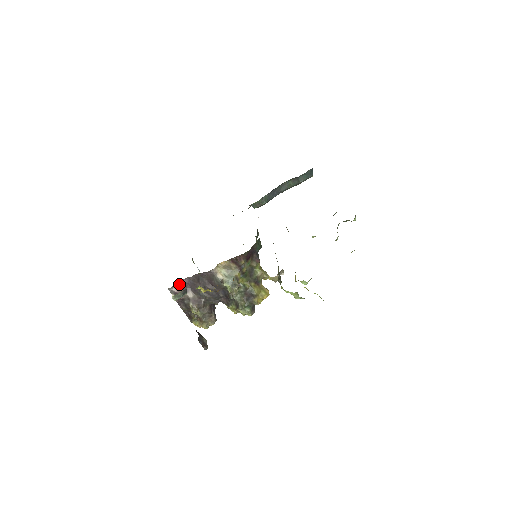
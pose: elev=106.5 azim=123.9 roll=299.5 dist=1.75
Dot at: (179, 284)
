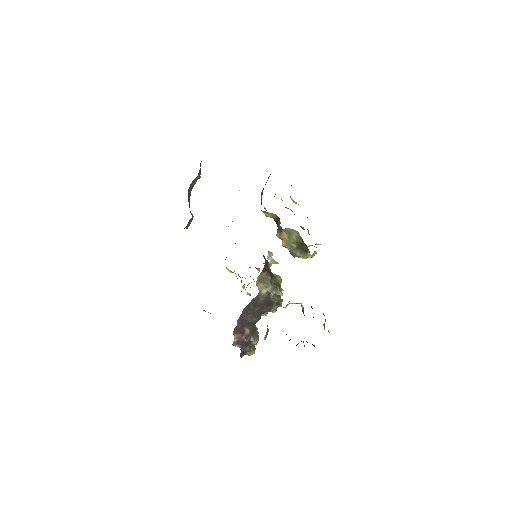
Dot at: (234, 332)
